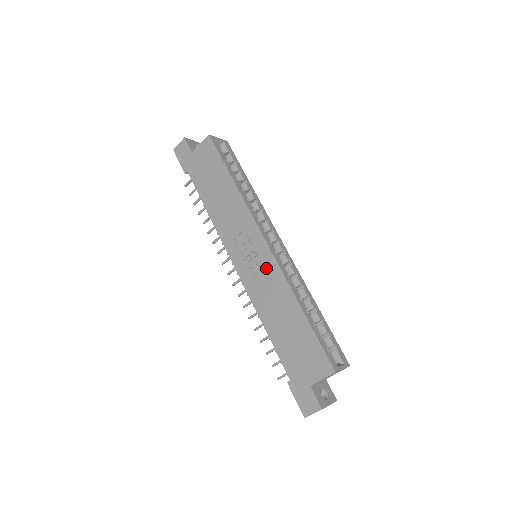
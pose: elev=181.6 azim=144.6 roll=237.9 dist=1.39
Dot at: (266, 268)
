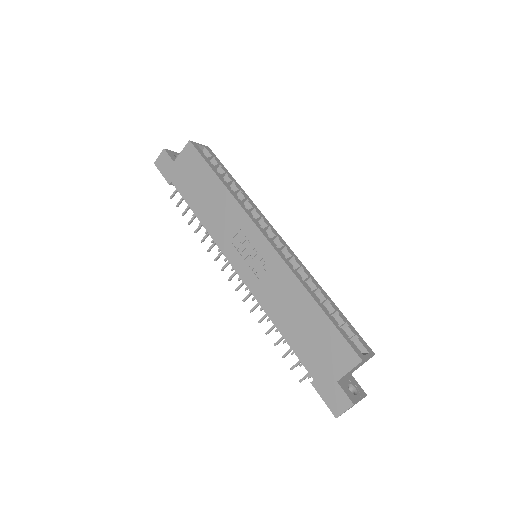
Dot at: (269, 264)
